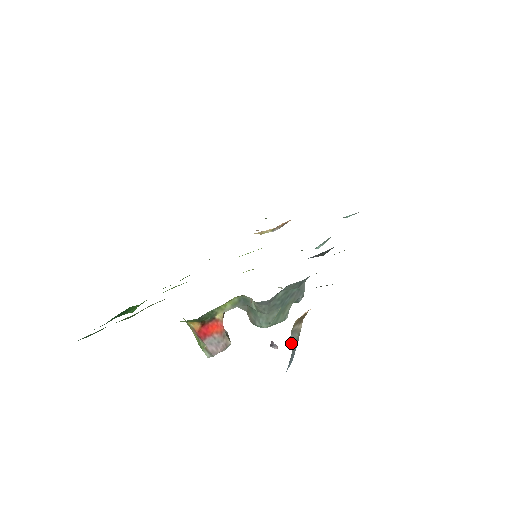
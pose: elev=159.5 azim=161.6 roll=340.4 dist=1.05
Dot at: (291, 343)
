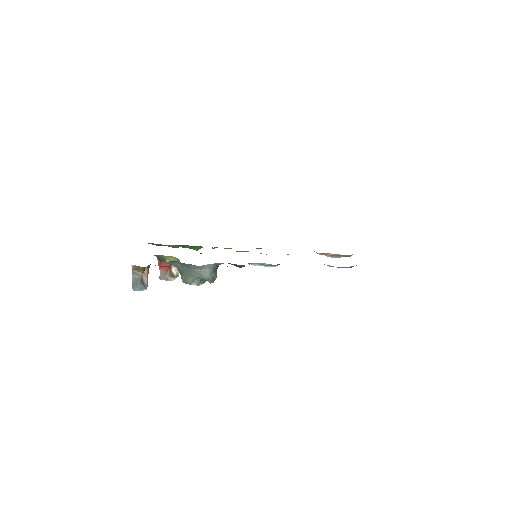
Dot at: (132, 277)
